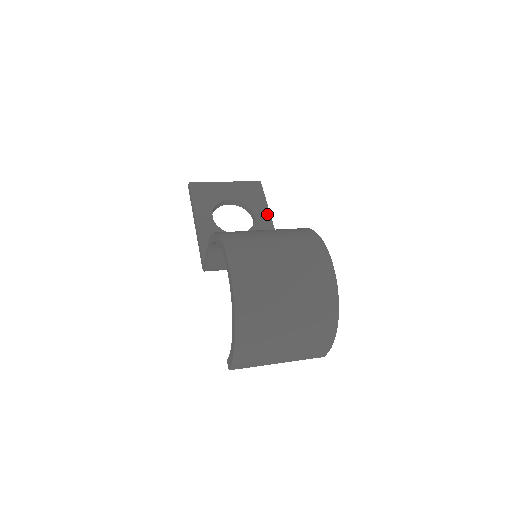
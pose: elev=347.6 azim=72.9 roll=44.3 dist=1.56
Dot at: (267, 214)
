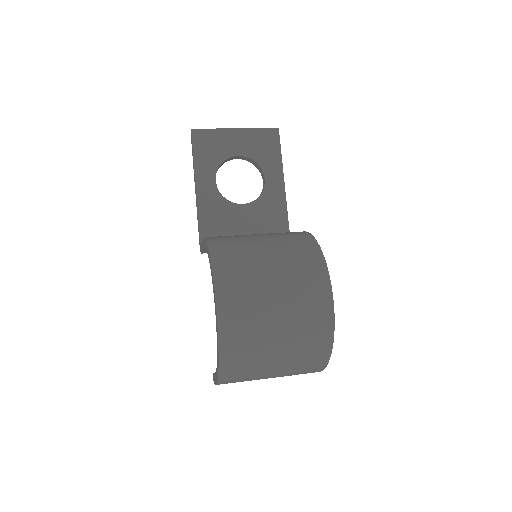
Dot at: (280, 177)
